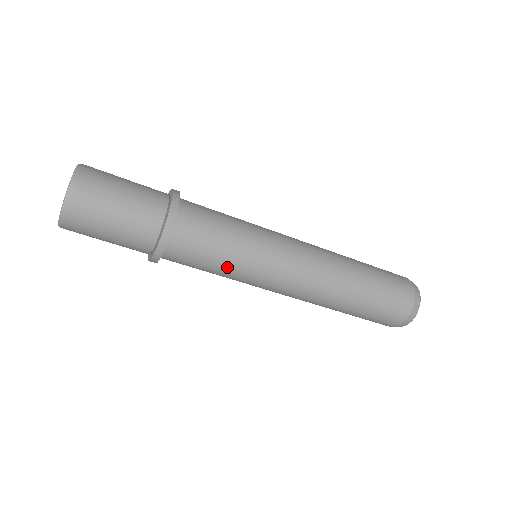
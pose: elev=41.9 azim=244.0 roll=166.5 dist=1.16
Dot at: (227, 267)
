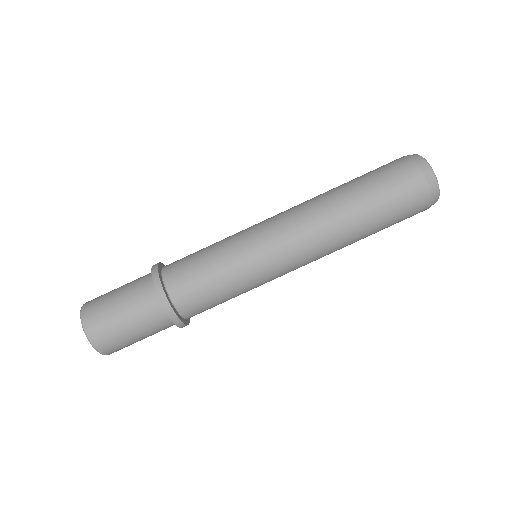
Dot at: (222, 263)
